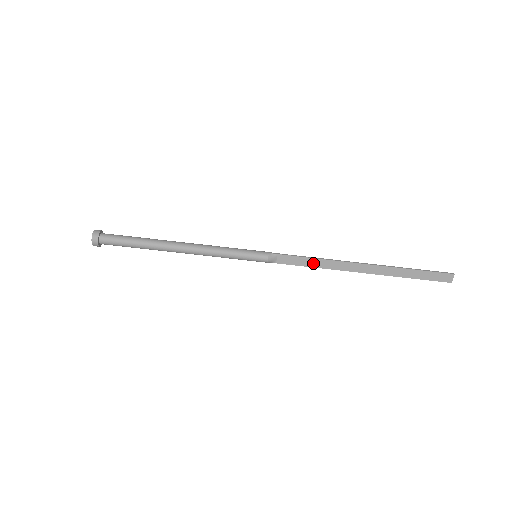
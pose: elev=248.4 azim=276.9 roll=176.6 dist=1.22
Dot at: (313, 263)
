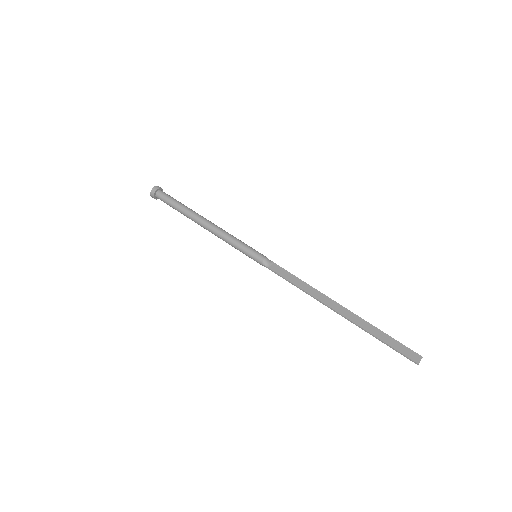
Dot at: (298, 283)
